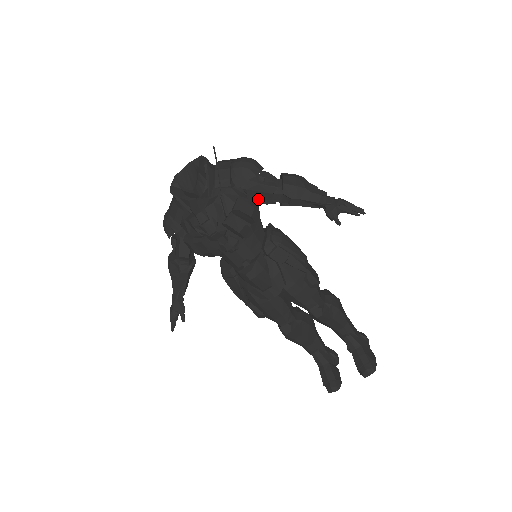
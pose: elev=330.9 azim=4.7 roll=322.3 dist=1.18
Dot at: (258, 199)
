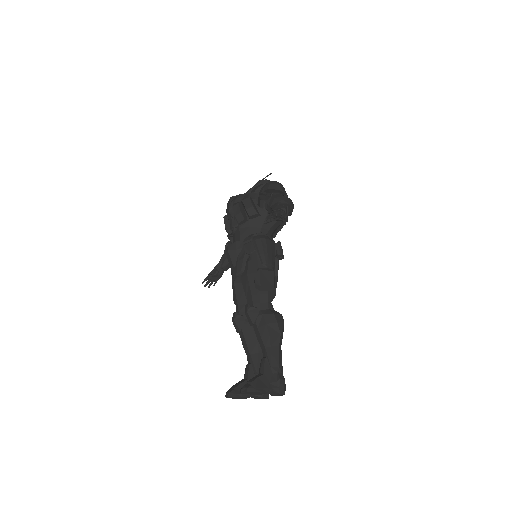
Dot at: (259, 203)
